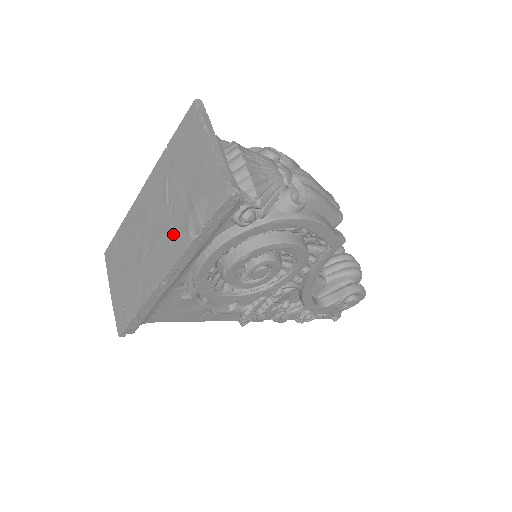
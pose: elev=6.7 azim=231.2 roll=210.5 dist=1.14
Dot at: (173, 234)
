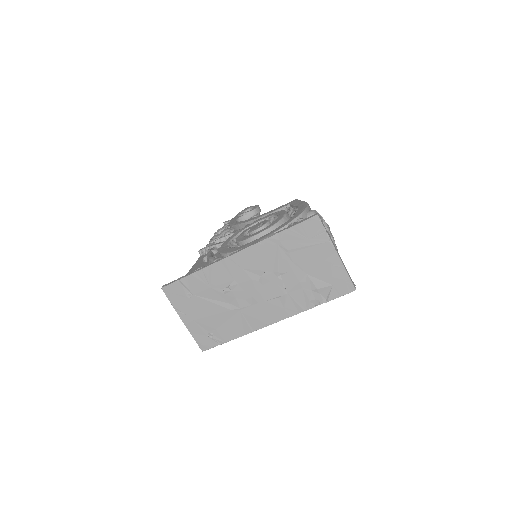
Dot at: (289, 299)
